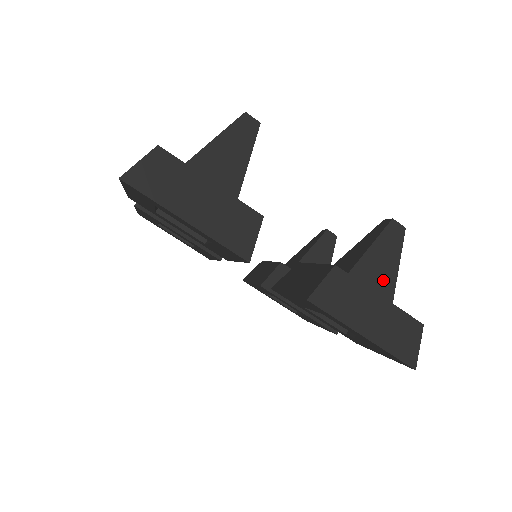
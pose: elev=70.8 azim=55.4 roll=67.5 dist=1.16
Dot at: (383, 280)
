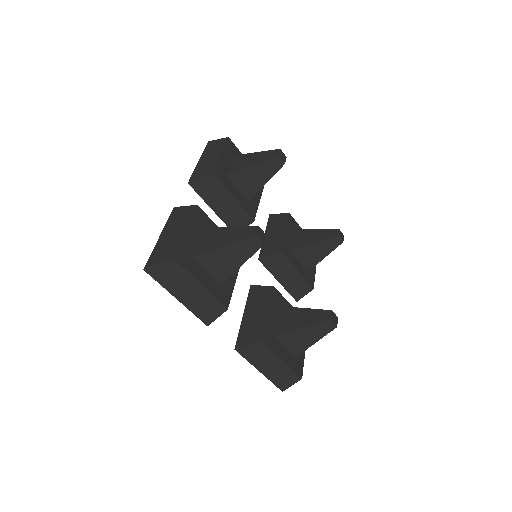
Dot at: (299, 345)
